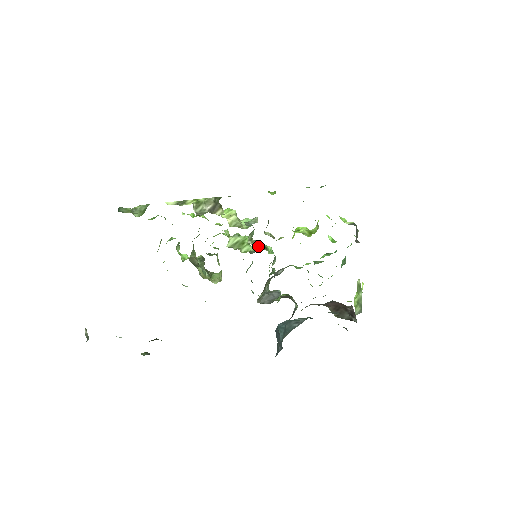
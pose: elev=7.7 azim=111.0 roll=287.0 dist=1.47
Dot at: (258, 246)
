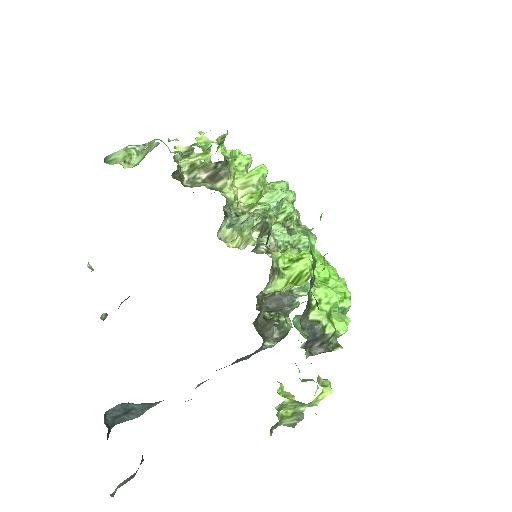
Dot at: occluded
